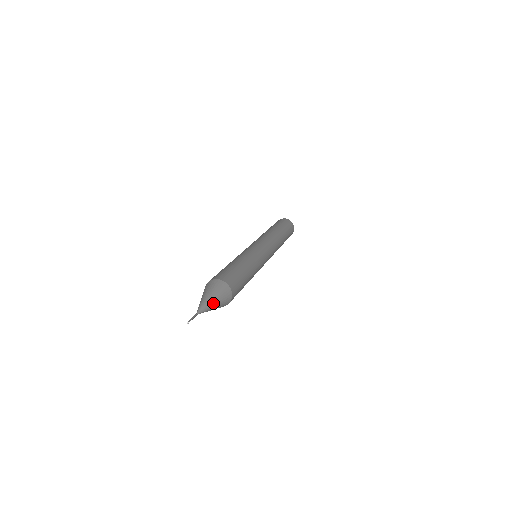
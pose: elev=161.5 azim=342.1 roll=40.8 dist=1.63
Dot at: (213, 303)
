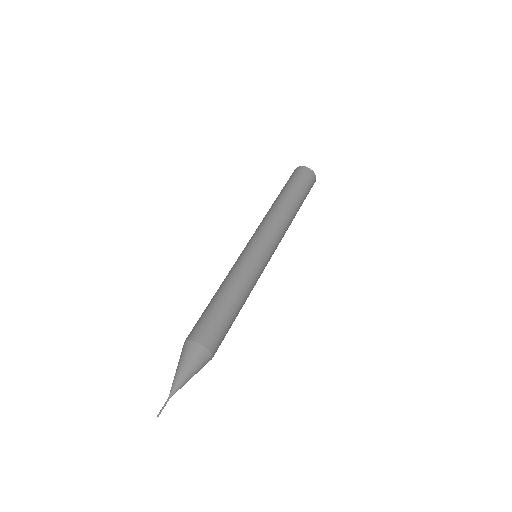
Dot at: (189, 379)
